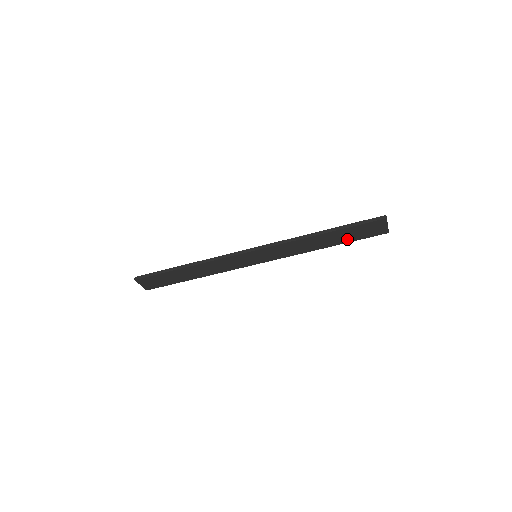
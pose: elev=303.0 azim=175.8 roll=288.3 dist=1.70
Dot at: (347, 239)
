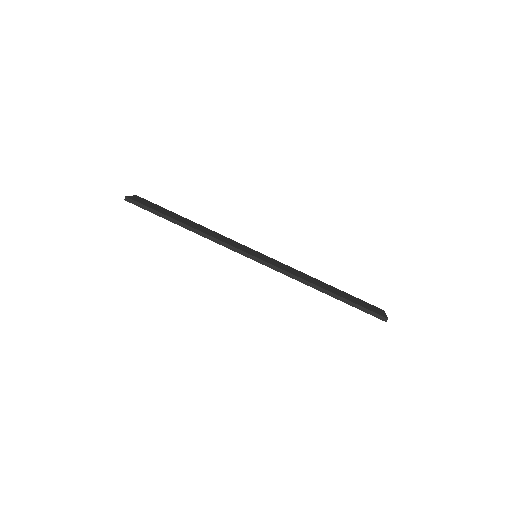
Dot at: occluded
